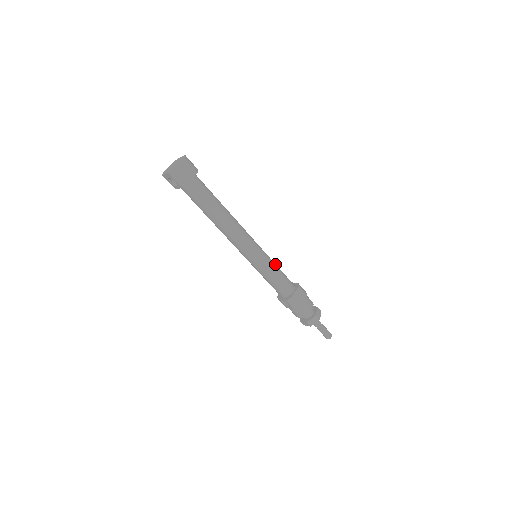
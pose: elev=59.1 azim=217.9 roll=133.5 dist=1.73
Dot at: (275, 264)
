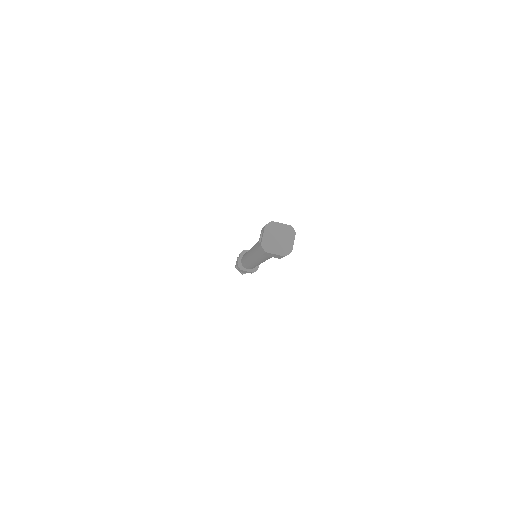
Dot at: occluded
